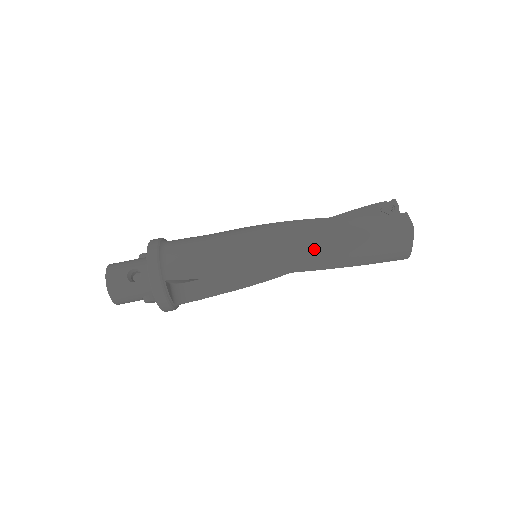
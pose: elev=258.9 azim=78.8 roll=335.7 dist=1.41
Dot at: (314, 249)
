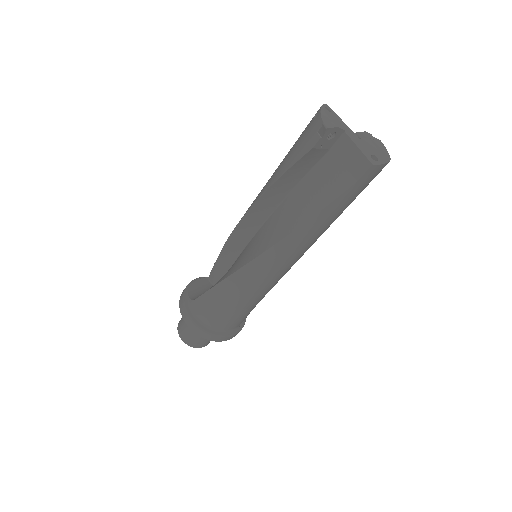
Dot at: occluded
